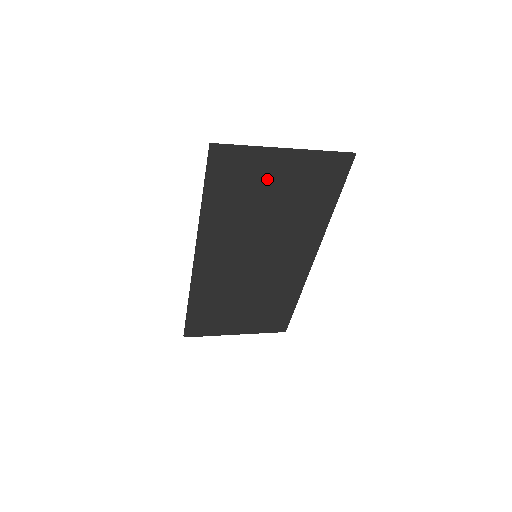
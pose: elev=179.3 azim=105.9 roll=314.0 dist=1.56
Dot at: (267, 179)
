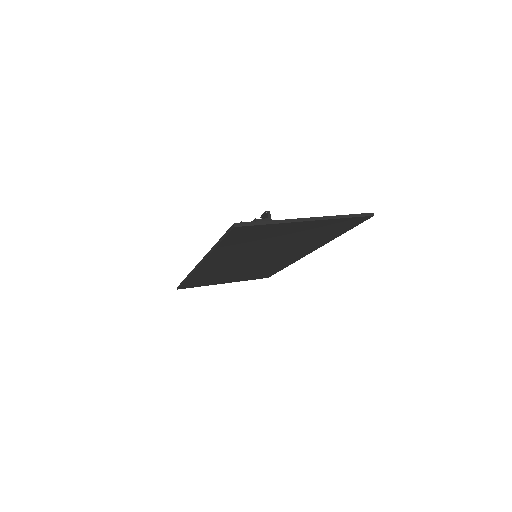
Dot at: (283, 233)
